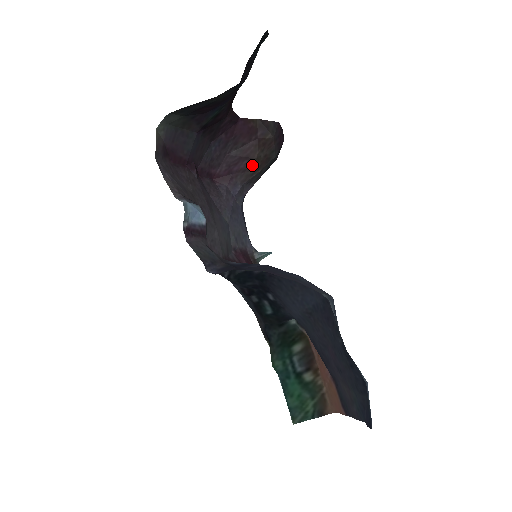
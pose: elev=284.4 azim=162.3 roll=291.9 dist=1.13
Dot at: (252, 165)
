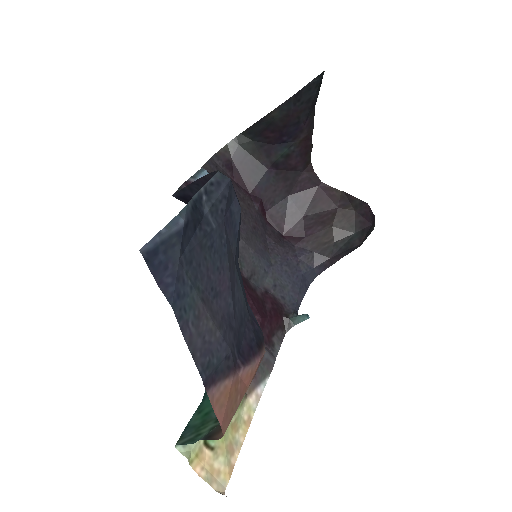
Dot at: (326, 233)
